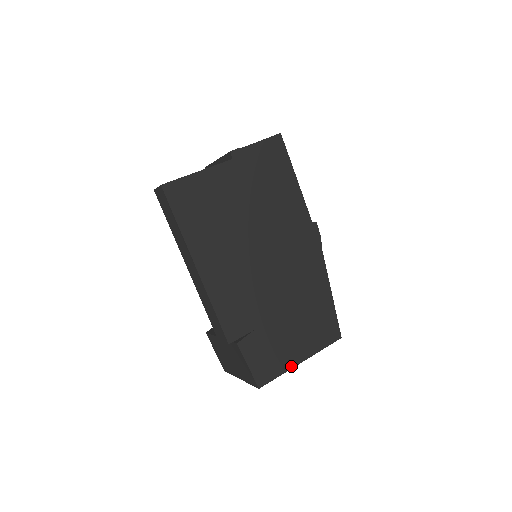
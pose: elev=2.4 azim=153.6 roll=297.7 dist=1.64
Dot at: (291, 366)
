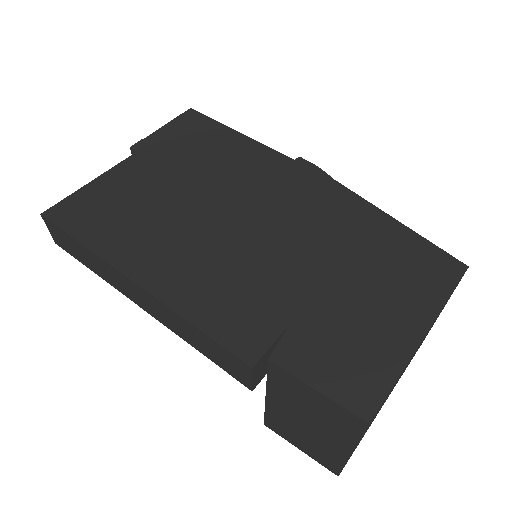
Dot at: (407, 352)
